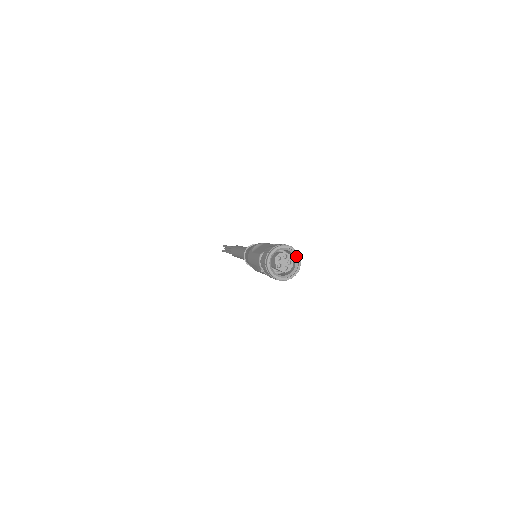
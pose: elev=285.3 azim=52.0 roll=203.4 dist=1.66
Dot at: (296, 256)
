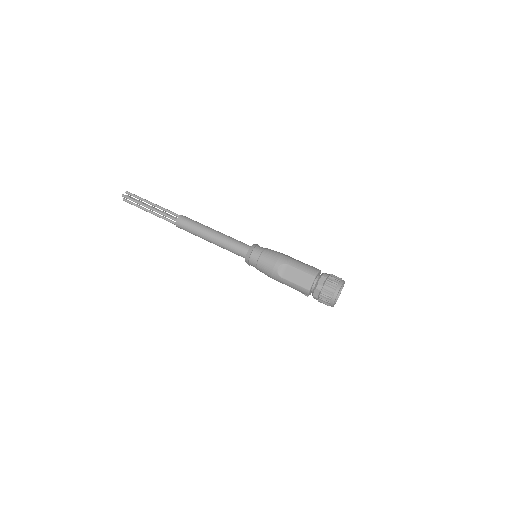
Dot at: occluded
